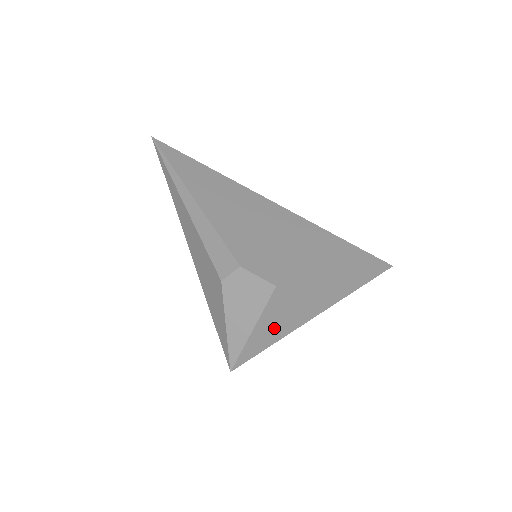
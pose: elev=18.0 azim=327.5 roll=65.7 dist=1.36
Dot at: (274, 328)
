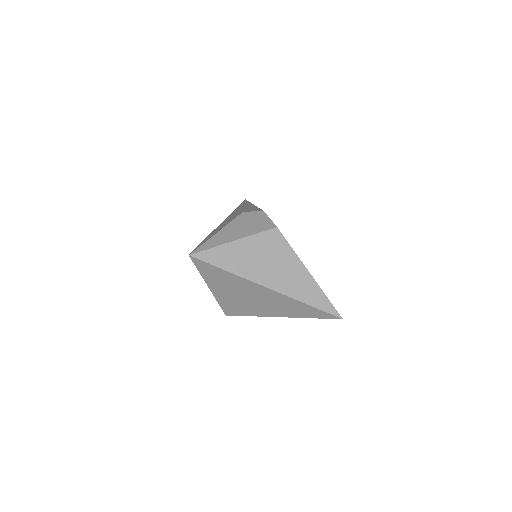
Dot at: (245, 259)
